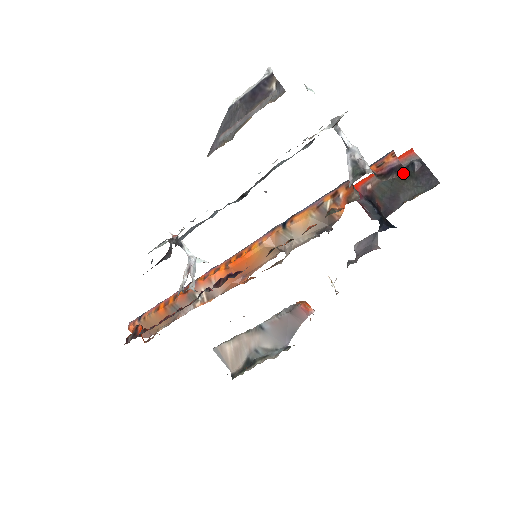
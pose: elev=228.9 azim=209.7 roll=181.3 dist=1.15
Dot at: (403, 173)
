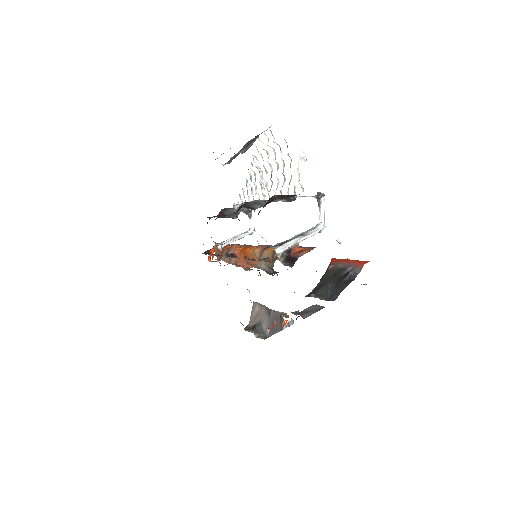
Dot at: (341, 274)
